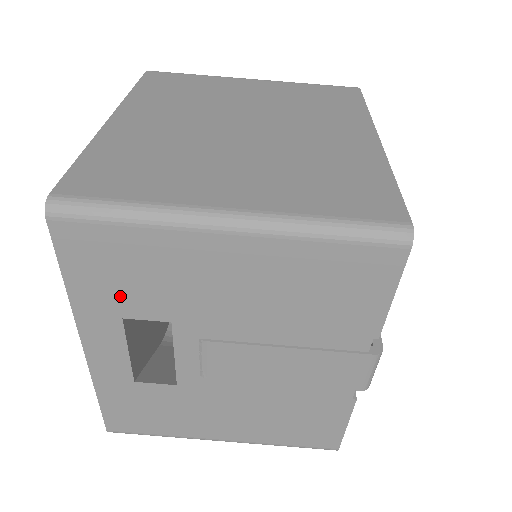
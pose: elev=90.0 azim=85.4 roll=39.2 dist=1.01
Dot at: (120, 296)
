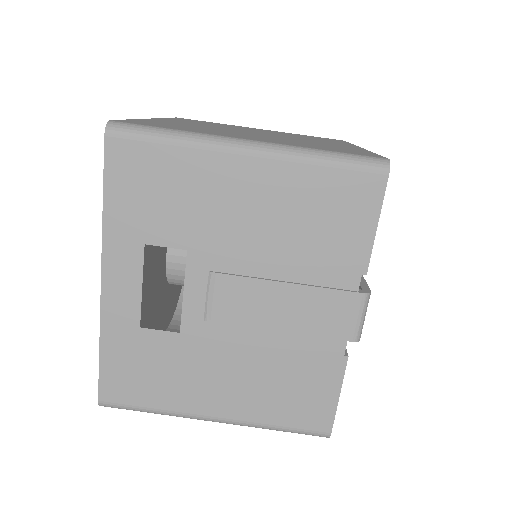
Dot at: (148, 218)
